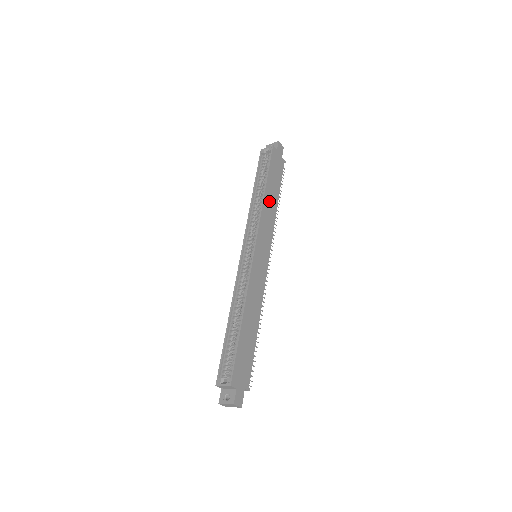
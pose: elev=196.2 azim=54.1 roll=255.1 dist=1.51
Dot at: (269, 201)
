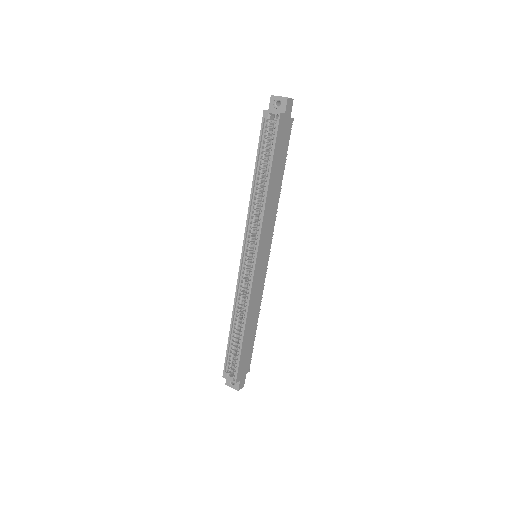
Dot at: (272, 194)
